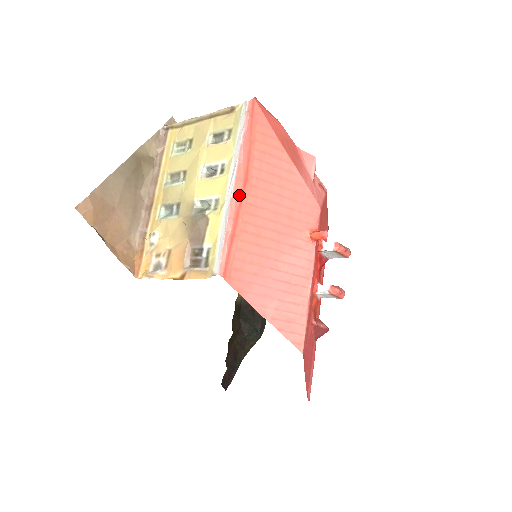
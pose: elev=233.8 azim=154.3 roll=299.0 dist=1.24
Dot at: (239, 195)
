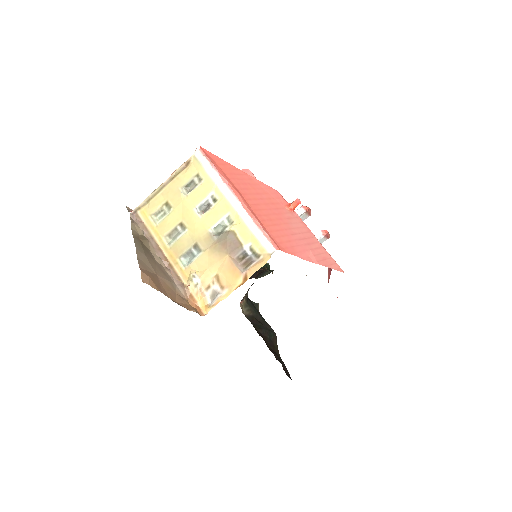
Dot at: (244, 201)
